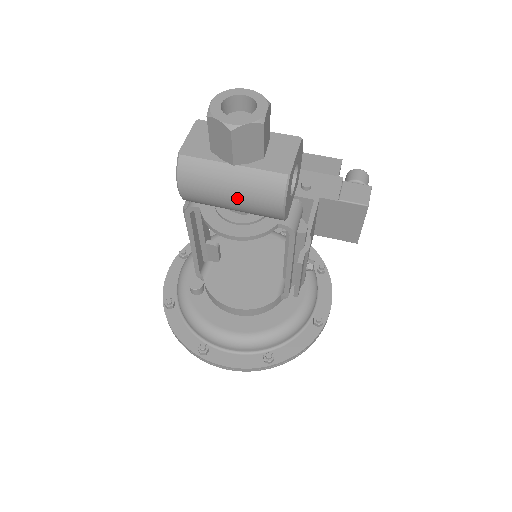
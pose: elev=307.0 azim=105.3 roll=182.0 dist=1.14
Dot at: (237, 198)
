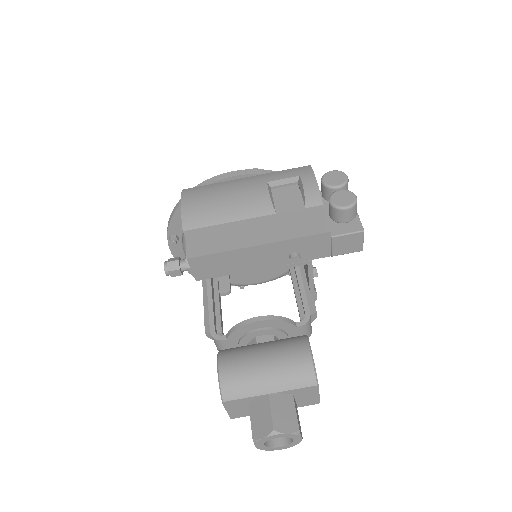
Dot at: occluded
